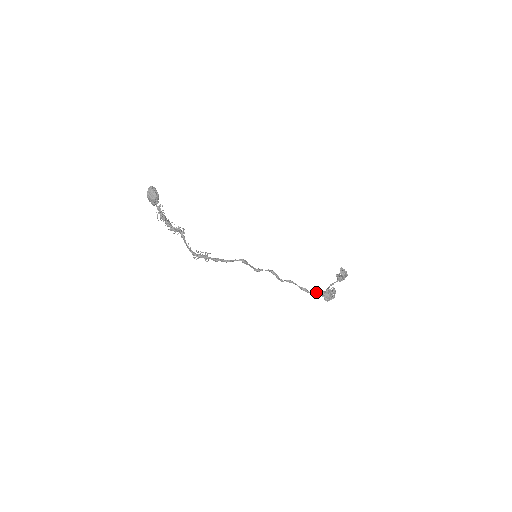
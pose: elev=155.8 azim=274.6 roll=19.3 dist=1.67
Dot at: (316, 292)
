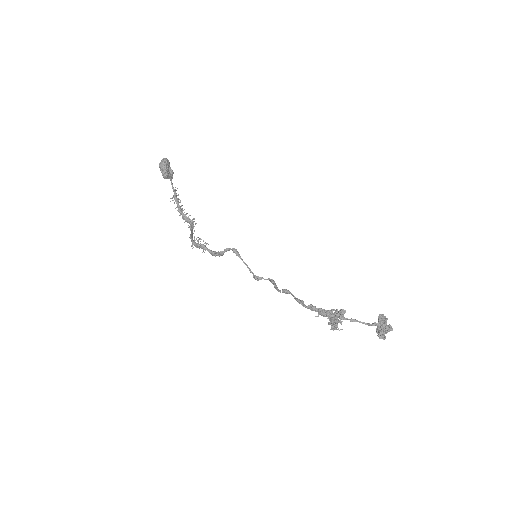
Dot at: (314, 307)
